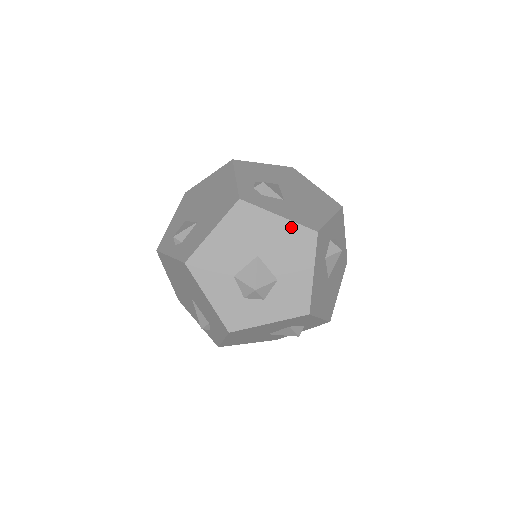
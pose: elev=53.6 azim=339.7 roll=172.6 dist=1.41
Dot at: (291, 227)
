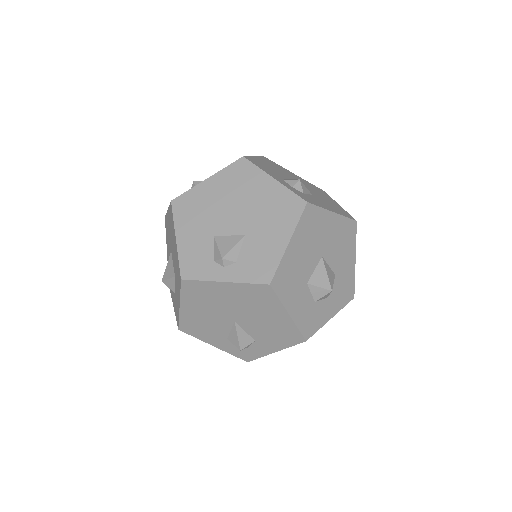
Dot at: (341, 221)
